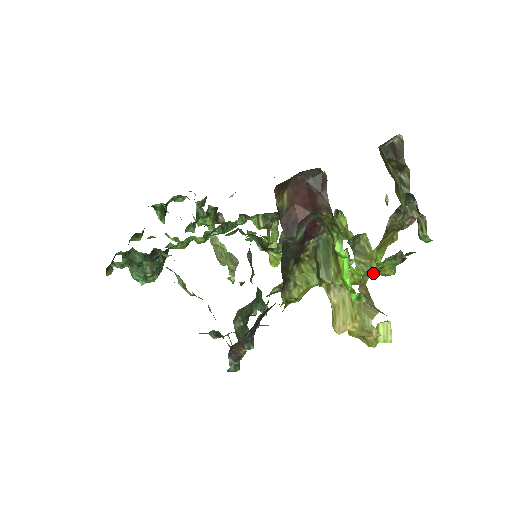
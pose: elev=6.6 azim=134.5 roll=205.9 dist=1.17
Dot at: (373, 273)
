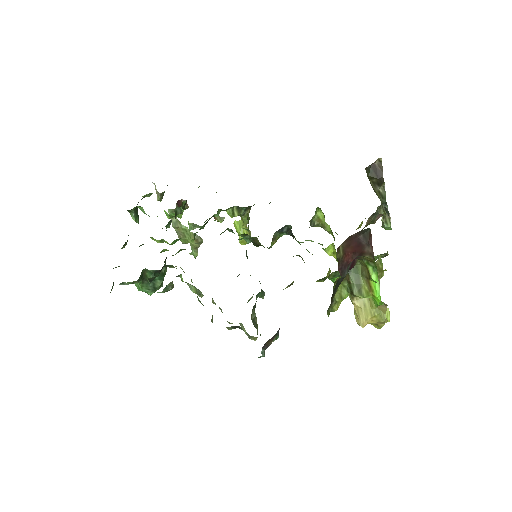
Dot at: occluded
